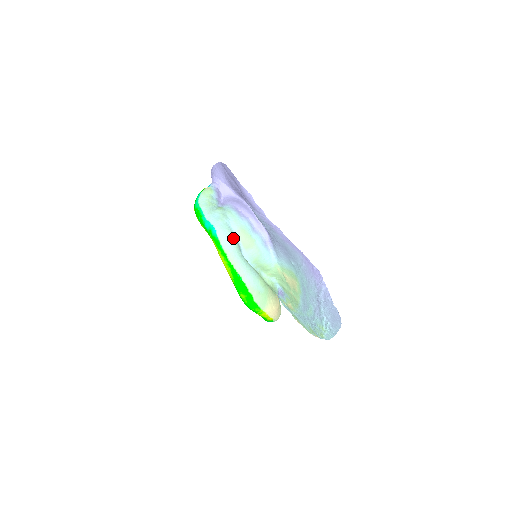
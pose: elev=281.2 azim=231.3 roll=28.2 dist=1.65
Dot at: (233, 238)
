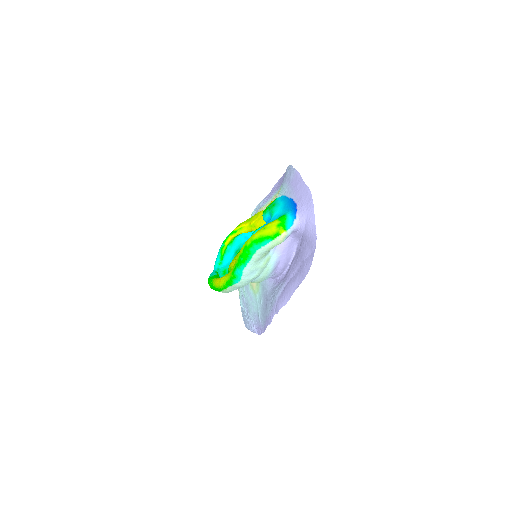
Dot at: occluded
